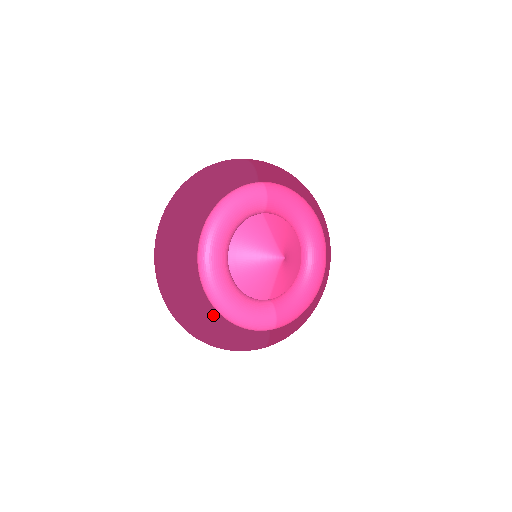
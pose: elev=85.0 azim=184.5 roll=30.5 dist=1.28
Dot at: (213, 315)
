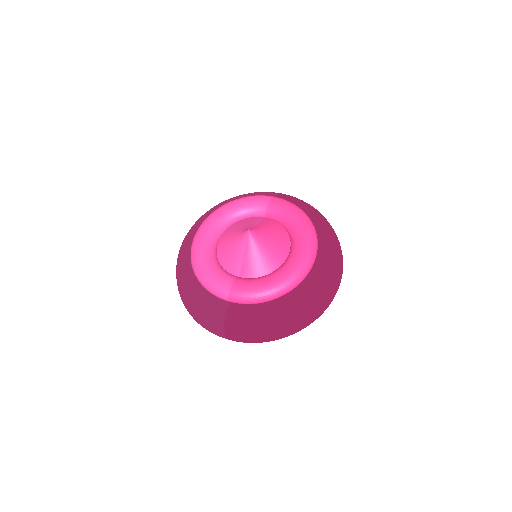
Dot at: (190, 271)
